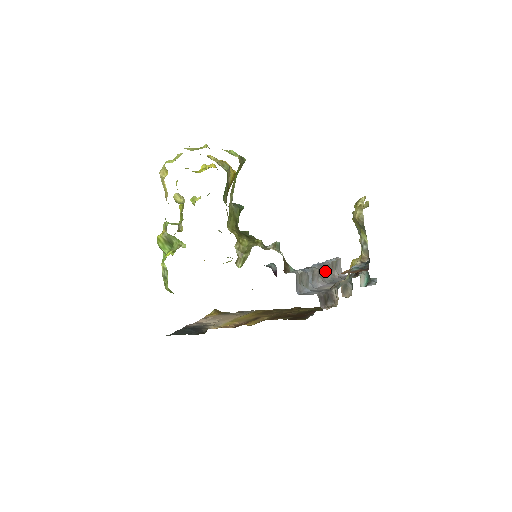
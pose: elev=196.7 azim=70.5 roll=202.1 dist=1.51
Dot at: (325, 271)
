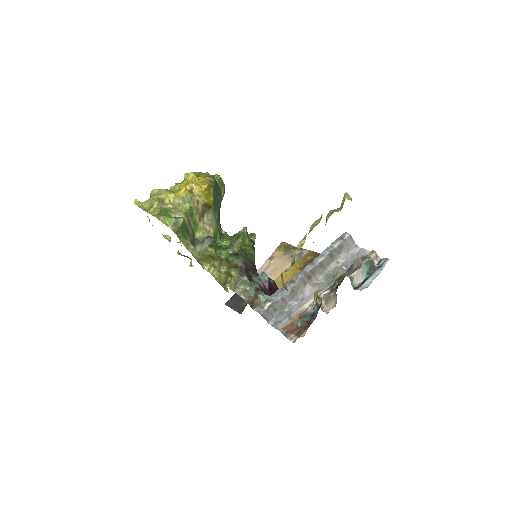
Dot at: (318, 270)
